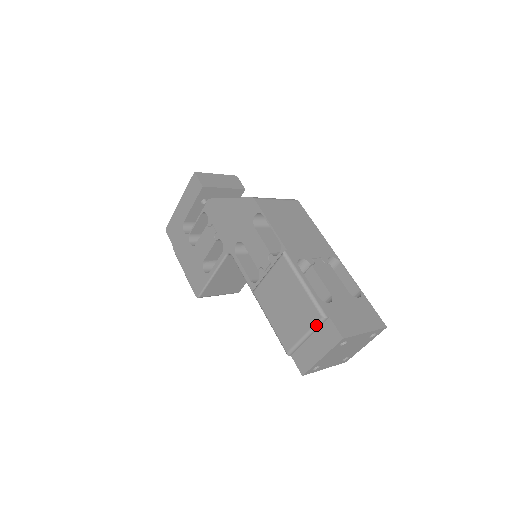
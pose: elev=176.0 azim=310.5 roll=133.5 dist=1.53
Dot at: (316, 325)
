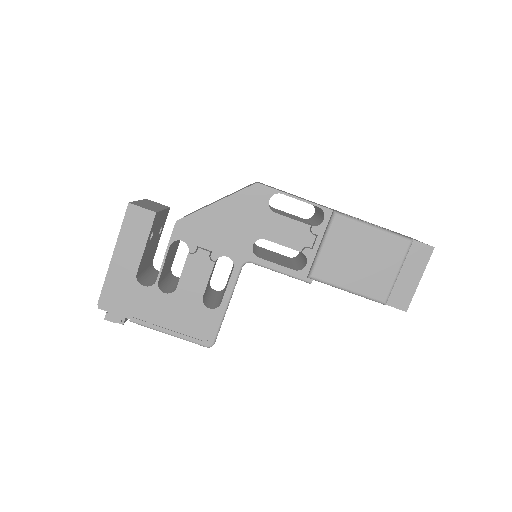
Dot at: (407, 253)
